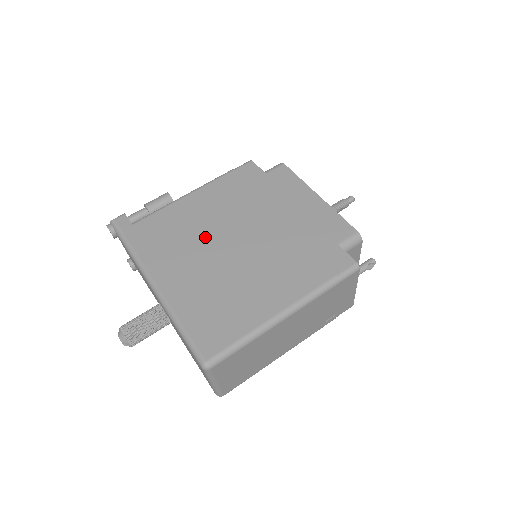
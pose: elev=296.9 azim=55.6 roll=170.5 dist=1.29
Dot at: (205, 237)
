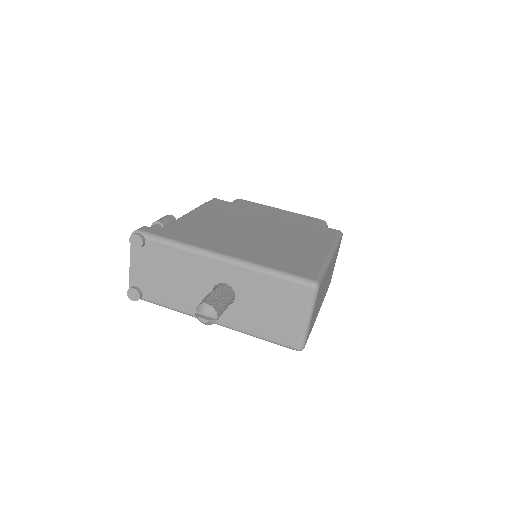
Dot at: (231, 230)
